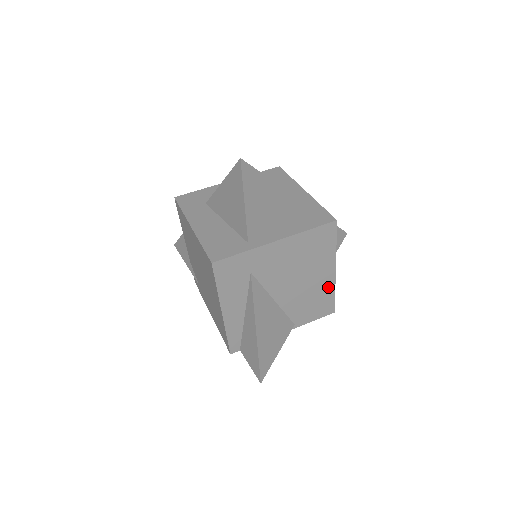
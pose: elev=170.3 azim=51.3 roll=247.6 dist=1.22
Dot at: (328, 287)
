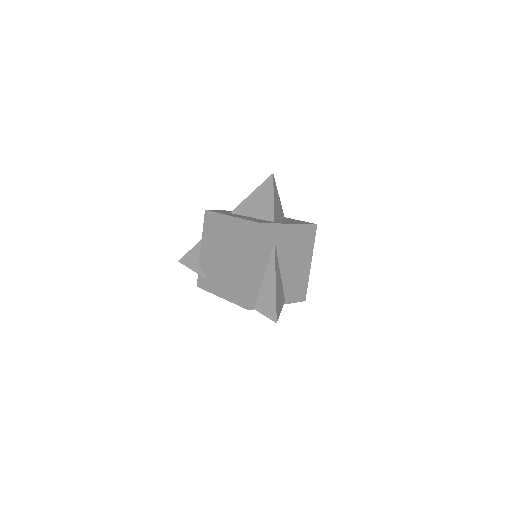
Dot at: (306, 276)
